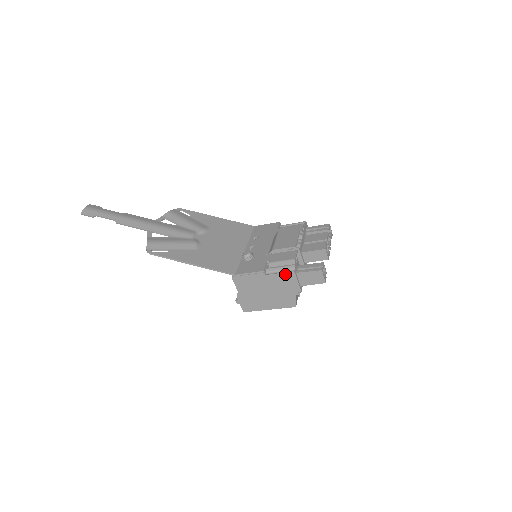
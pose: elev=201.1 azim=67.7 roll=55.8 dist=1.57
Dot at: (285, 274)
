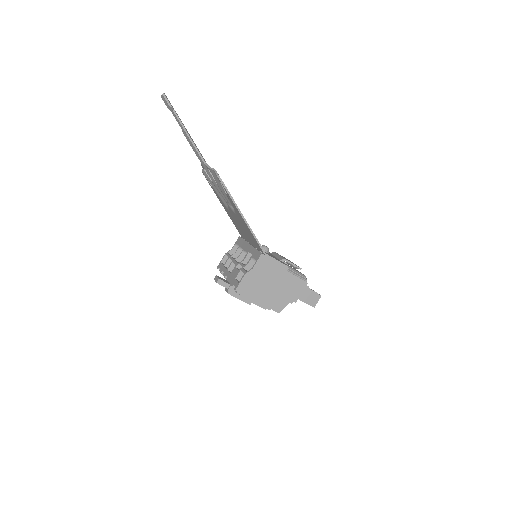
Dot at: (300, 280)
